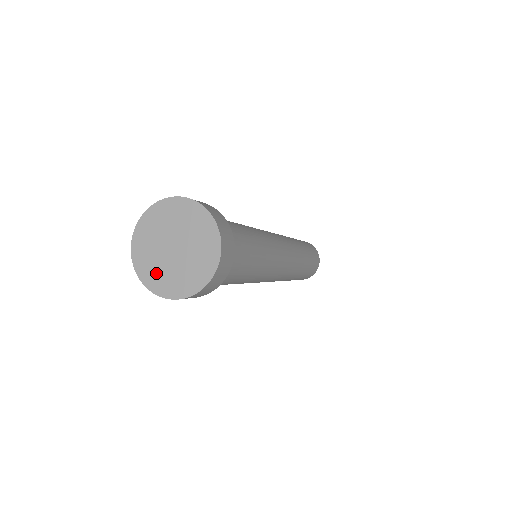
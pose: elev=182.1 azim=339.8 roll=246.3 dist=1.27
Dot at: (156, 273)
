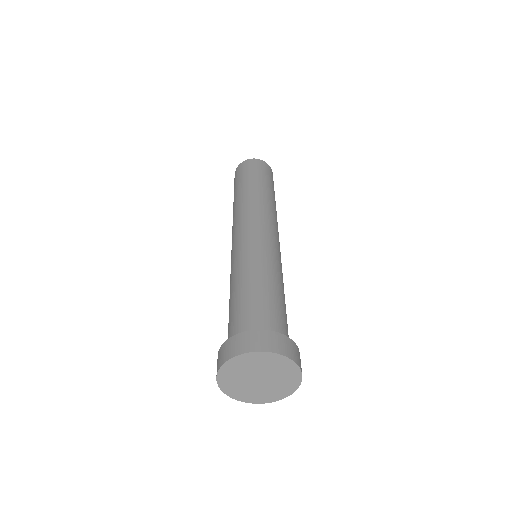
Dot at: (265, 395)
